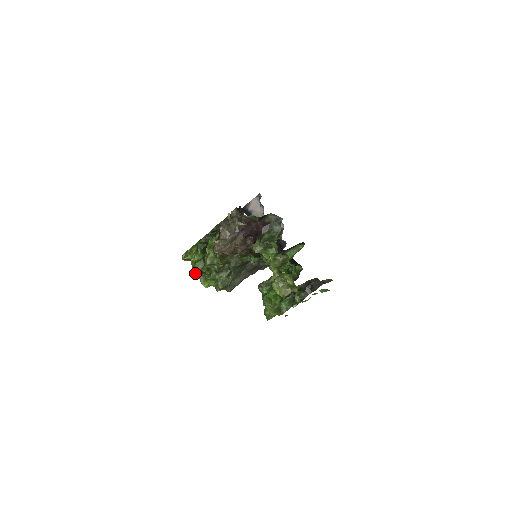
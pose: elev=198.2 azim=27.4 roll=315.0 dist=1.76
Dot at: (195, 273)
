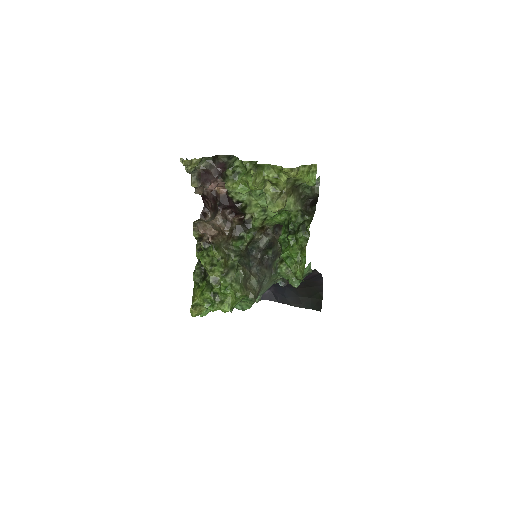
Dot at: (210, 307)
